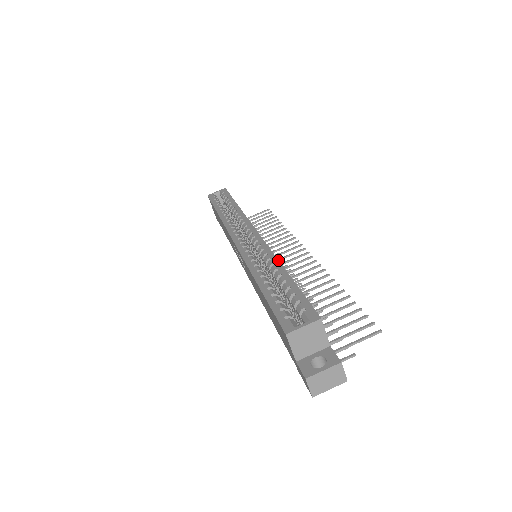
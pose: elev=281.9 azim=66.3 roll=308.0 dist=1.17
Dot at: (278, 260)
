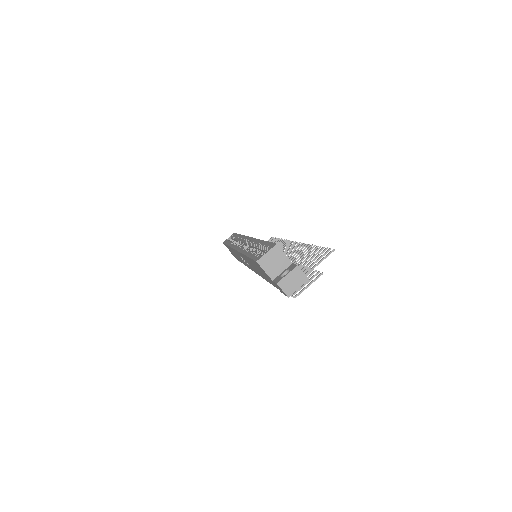
Dot at: (259, 239)
